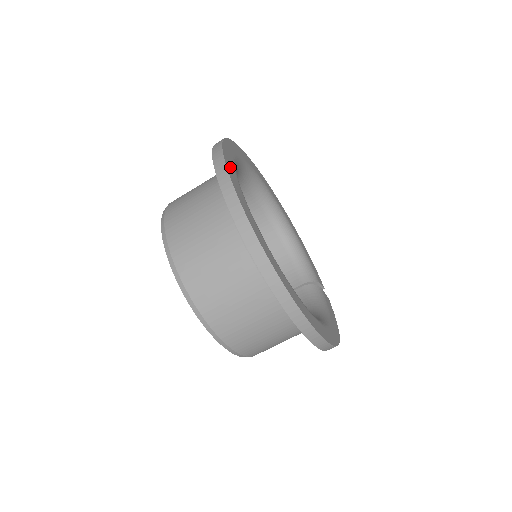
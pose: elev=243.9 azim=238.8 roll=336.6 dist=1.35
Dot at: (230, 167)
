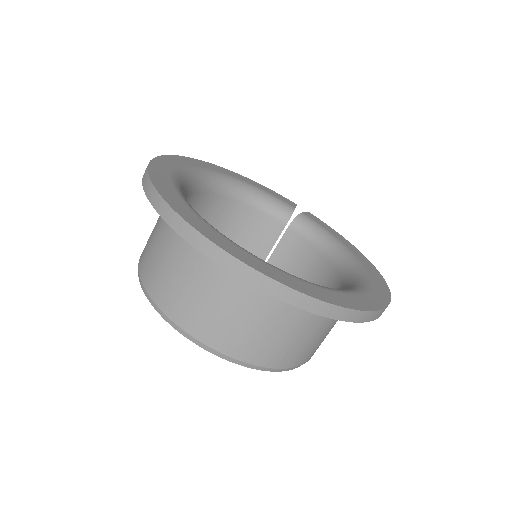
Dot at: (226, 245)
